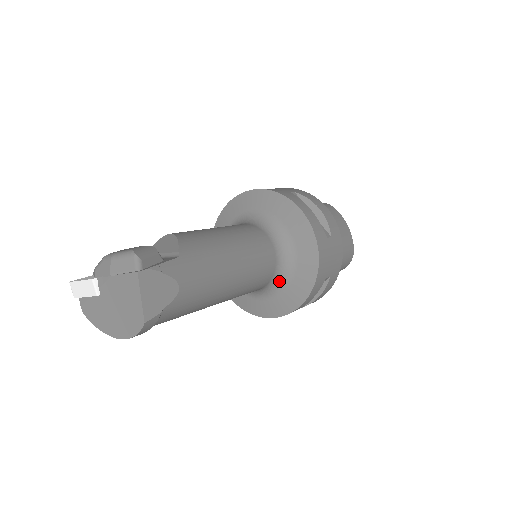
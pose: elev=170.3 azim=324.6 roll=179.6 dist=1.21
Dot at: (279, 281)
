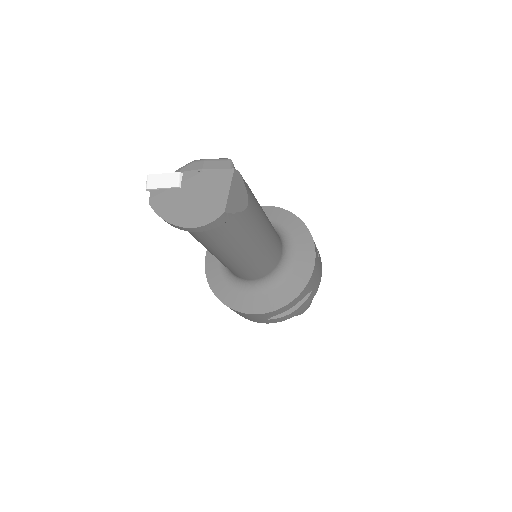
Dot at: (276, 276)
